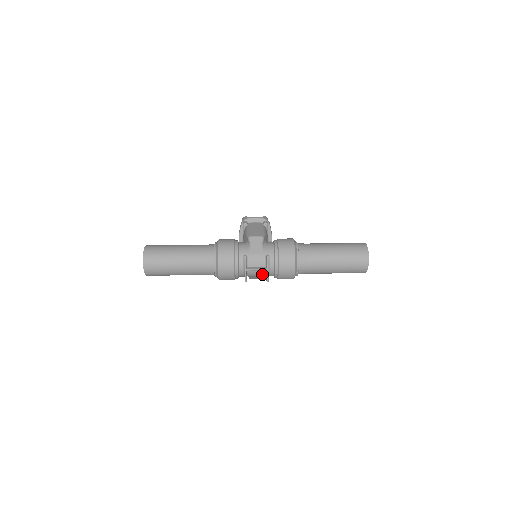
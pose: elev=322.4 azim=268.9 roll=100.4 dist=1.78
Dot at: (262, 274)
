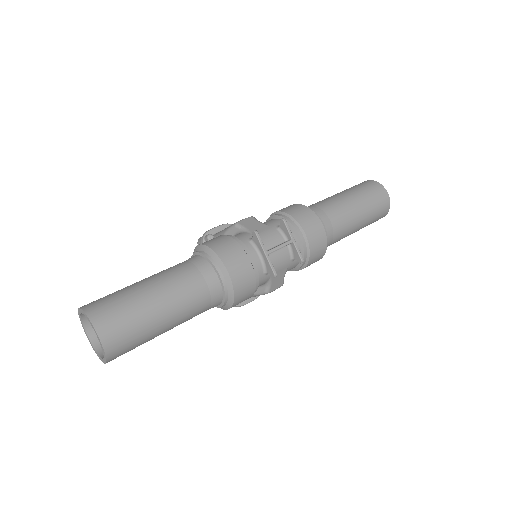
Dot at: (286, 260)
